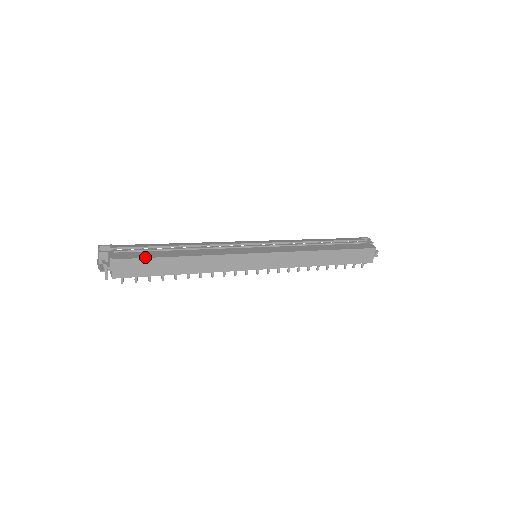
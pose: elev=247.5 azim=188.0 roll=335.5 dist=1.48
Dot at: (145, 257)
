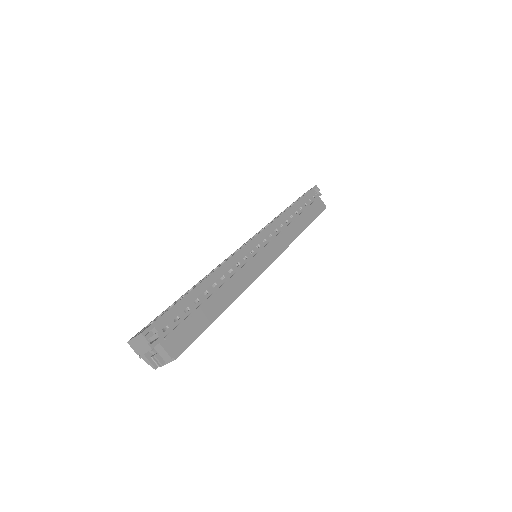
Dot at: (198, 335)
